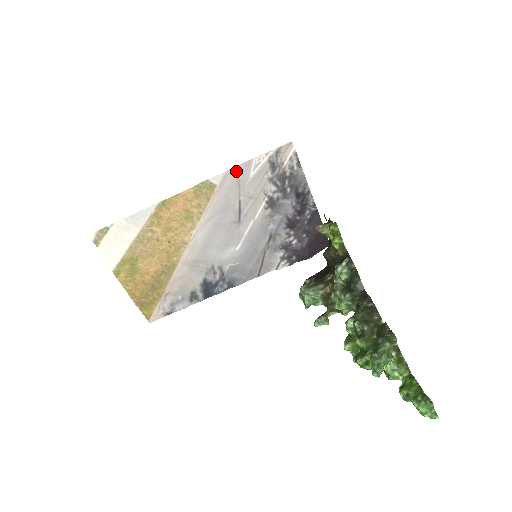
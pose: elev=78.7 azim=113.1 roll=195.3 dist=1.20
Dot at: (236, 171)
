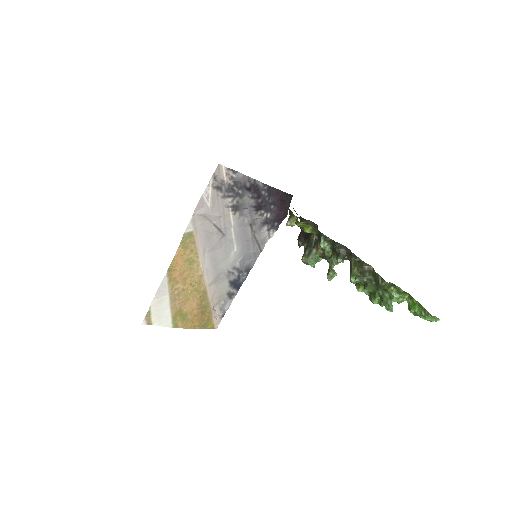
Dot at: (197, 212)
